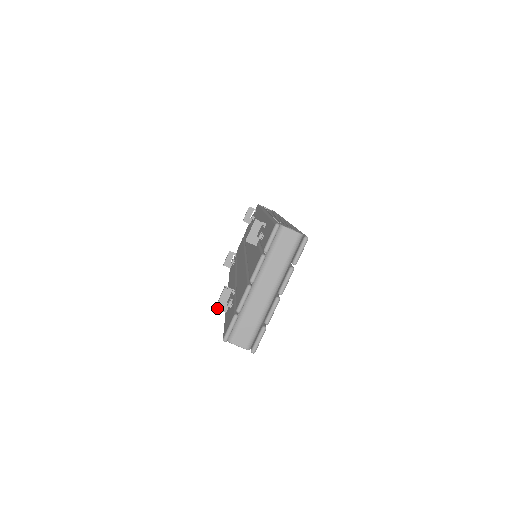
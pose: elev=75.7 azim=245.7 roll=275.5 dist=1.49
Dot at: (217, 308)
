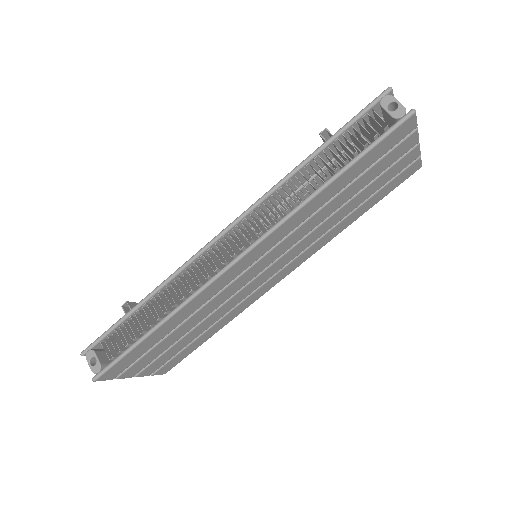
Dot at: (327, 129)
